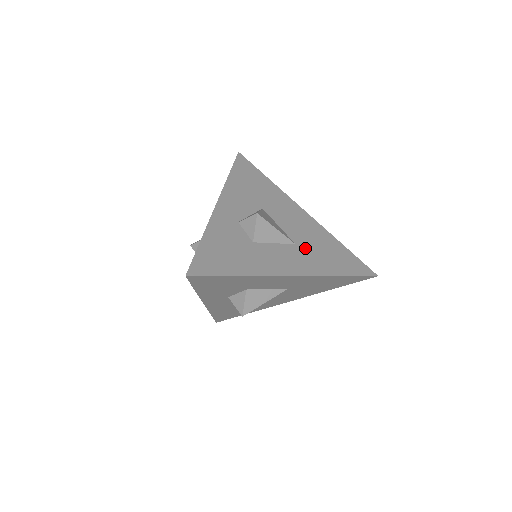
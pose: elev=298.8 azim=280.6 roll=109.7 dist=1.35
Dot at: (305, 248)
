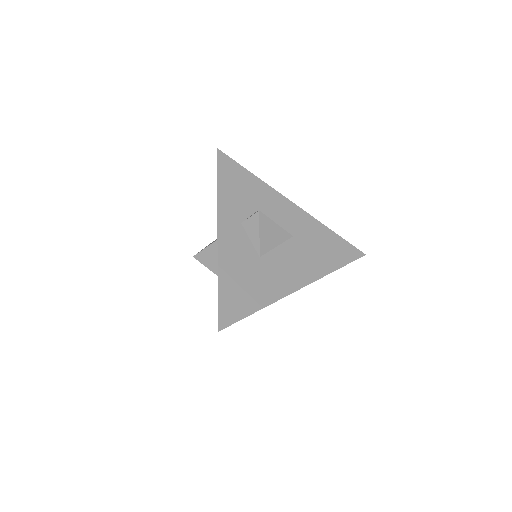
Dot at: occluded
